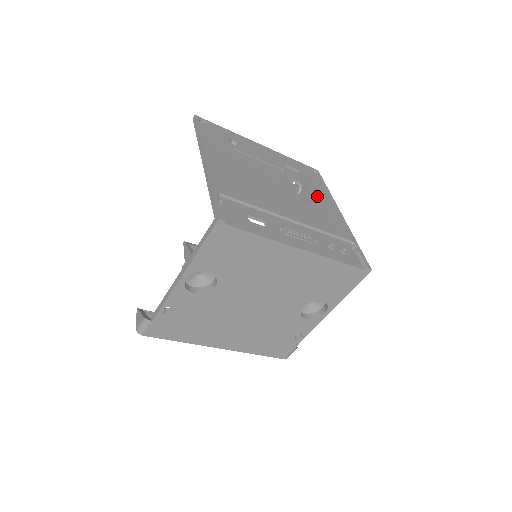
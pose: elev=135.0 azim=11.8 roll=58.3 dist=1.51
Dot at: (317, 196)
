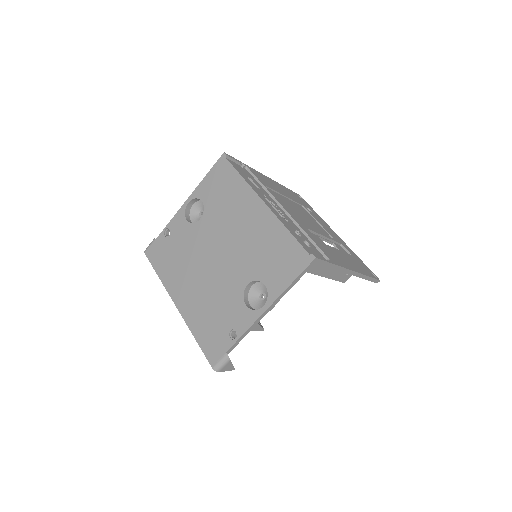
Dot at: (343, 255)
